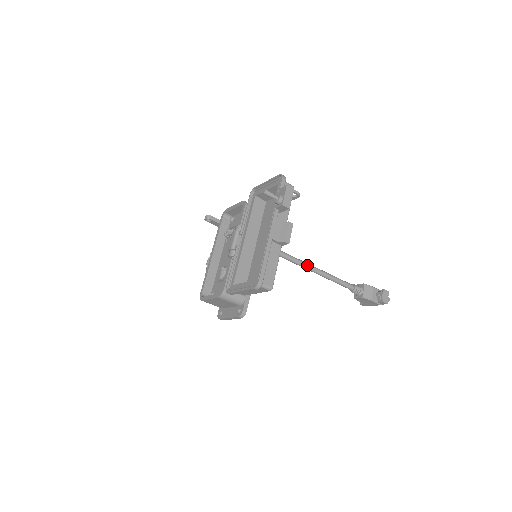
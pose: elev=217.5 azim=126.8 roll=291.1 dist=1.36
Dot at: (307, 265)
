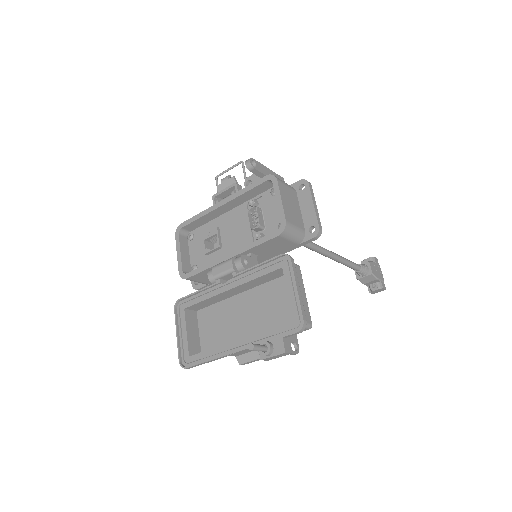
Dot at: (323, 254)
